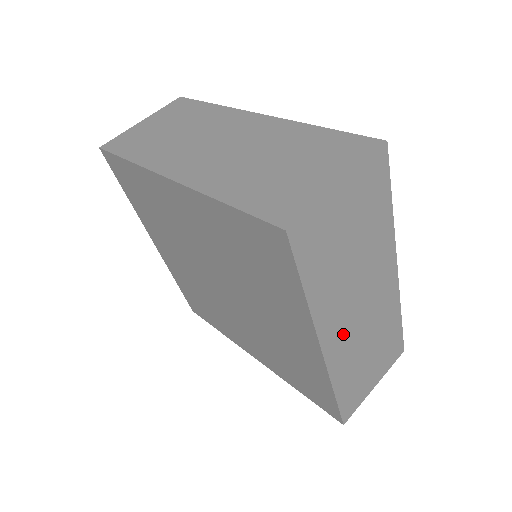
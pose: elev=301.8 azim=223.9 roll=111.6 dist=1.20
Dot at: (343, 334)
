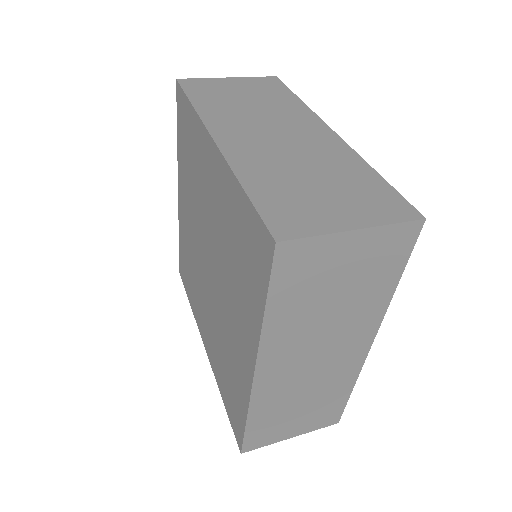
Dot at: (284, 371)
